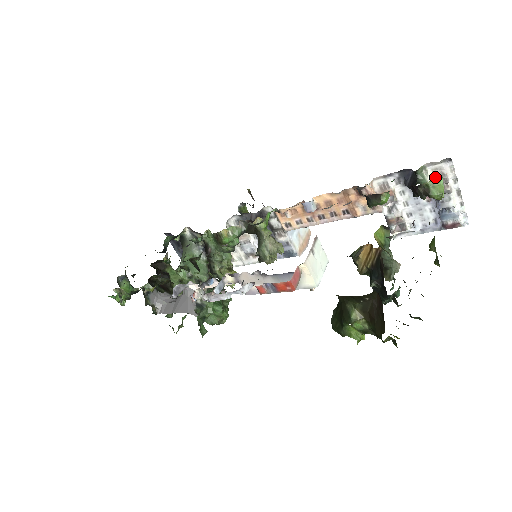
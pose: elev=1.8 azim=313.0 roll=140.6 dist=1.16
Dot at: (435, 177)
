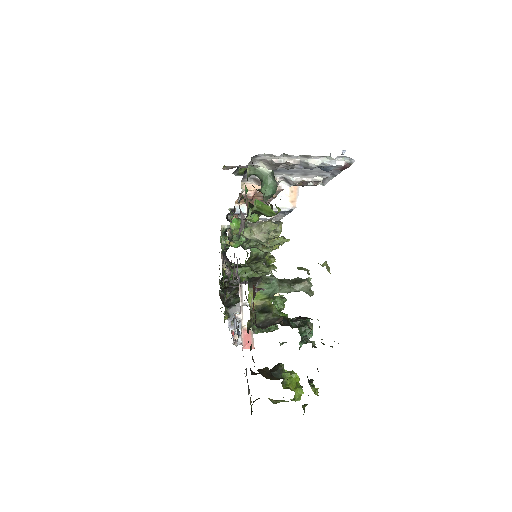
Dot at: (269, 166)
